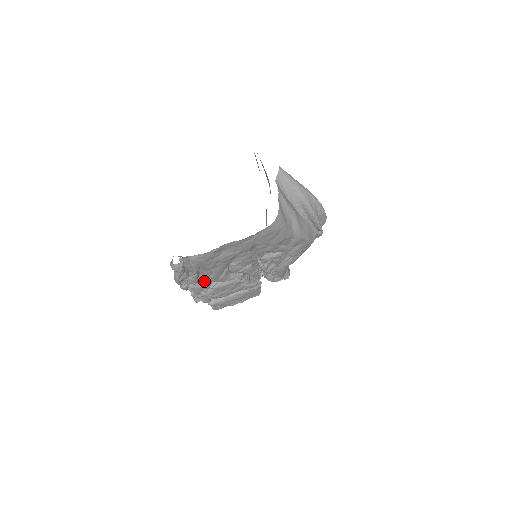
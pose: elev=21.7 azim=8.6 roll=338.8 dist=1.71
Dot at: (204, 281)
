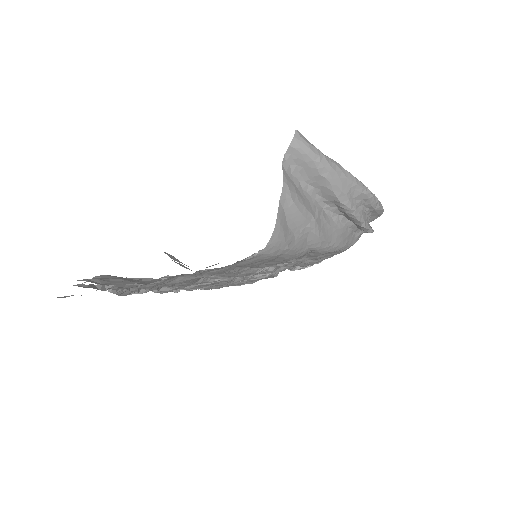
Dot at: occluded
